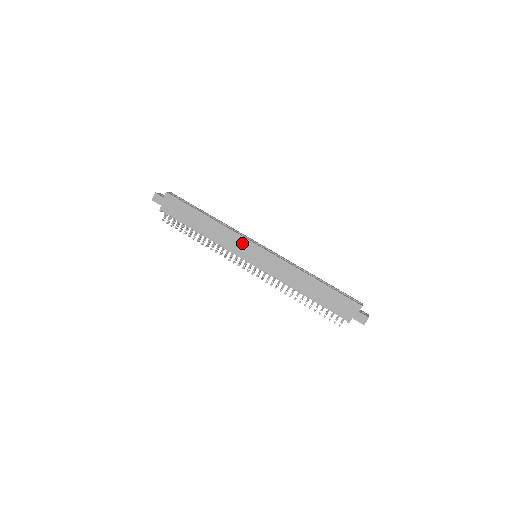
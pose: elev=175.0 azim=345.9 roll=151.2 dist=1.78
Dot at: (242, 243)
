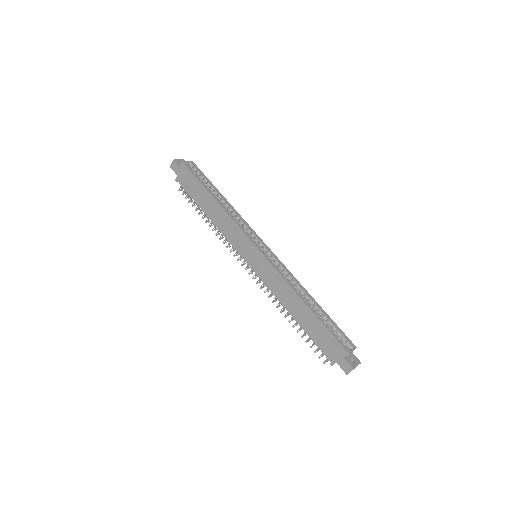
Dot at: (242, 239)
